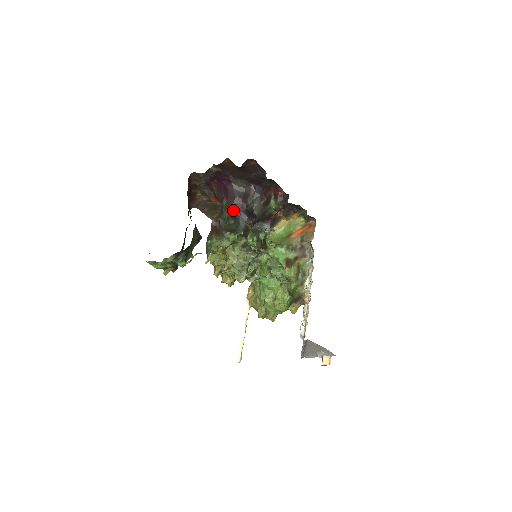
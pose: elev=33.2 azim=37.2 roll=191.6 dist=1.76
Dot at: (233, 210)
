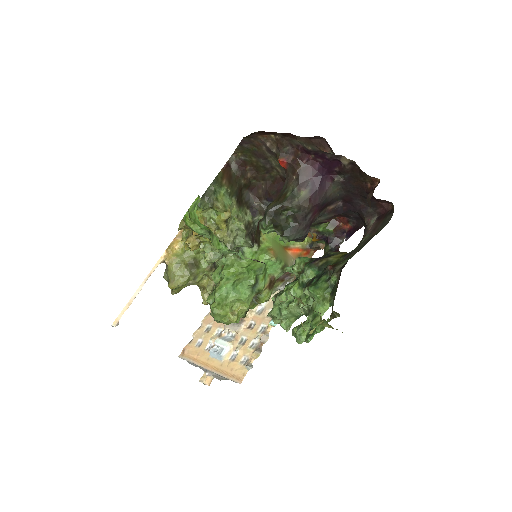
Dot at: (305, 213)
